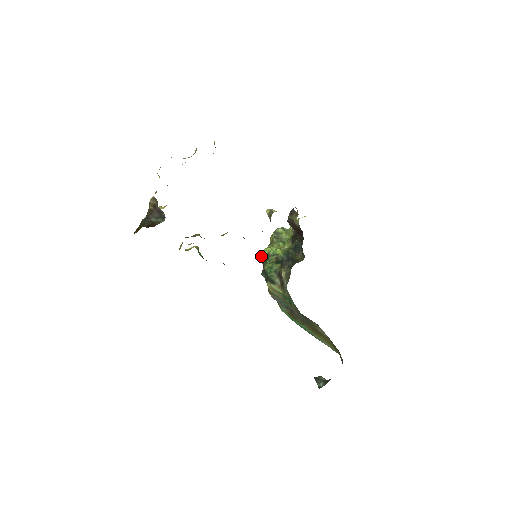
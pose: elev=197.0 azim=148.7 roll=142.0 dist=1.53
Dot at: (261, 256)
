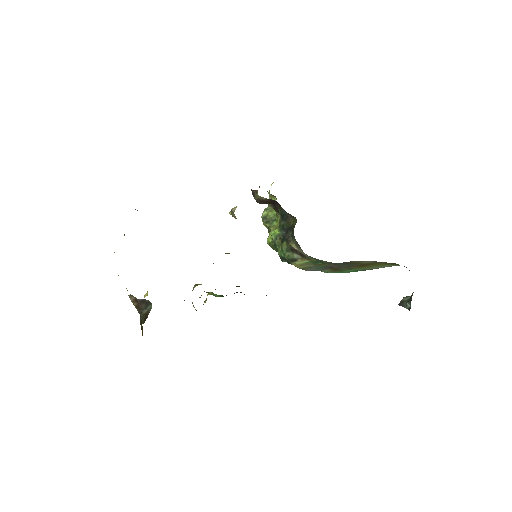
Dot at: (271, 247)
